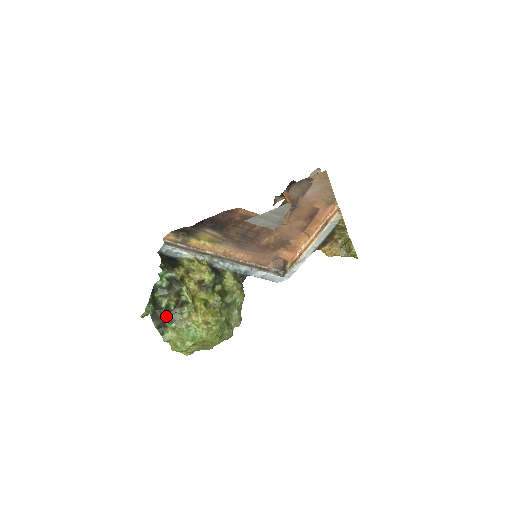
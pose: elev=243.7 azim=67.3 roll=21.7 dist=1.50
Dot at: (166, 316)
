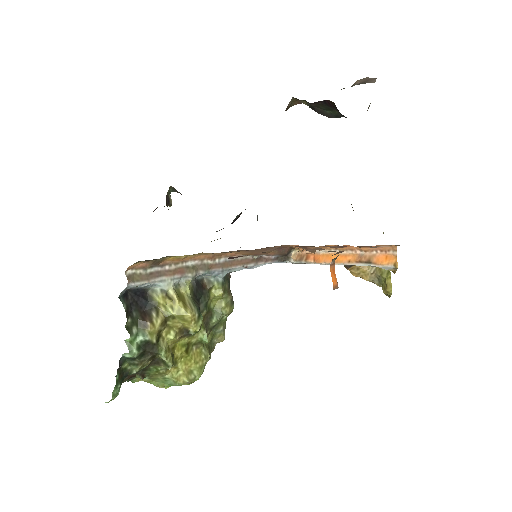
Dot at: (136, 373)
